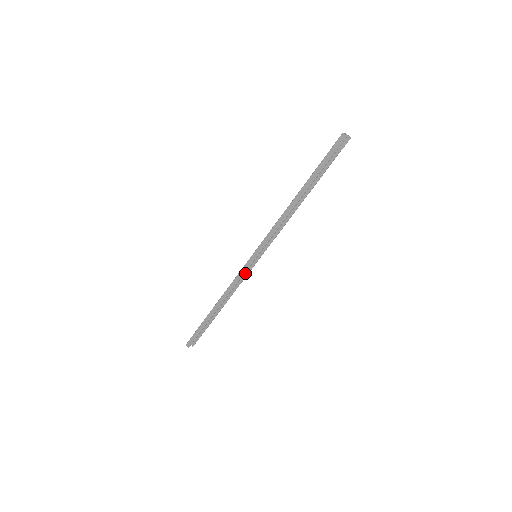
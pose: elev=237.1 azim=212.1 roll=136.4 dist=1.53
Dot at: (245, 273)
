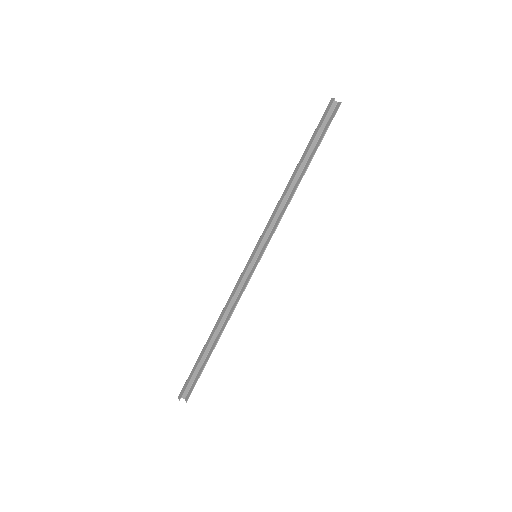
Dot at: (246, 283)
